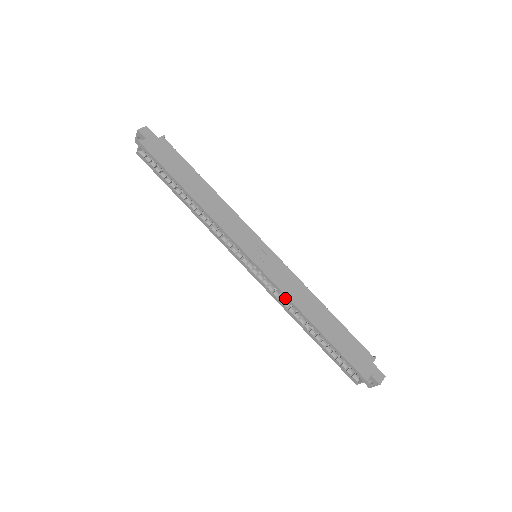
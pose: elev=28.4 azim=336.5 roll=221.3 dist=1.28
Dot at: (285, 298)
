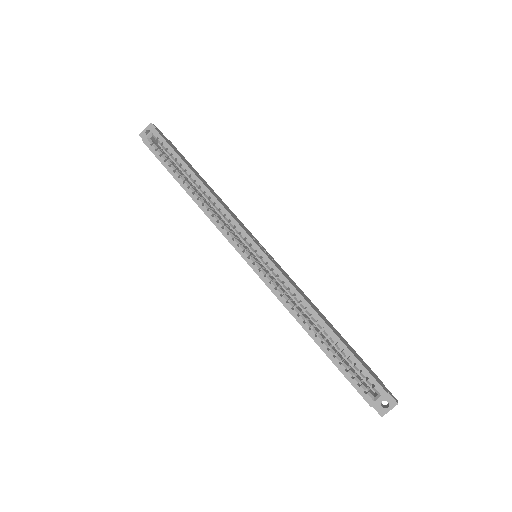
Dot at: (294, 292)
